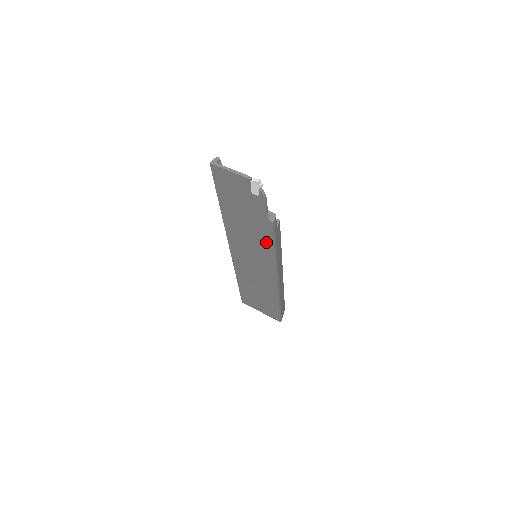
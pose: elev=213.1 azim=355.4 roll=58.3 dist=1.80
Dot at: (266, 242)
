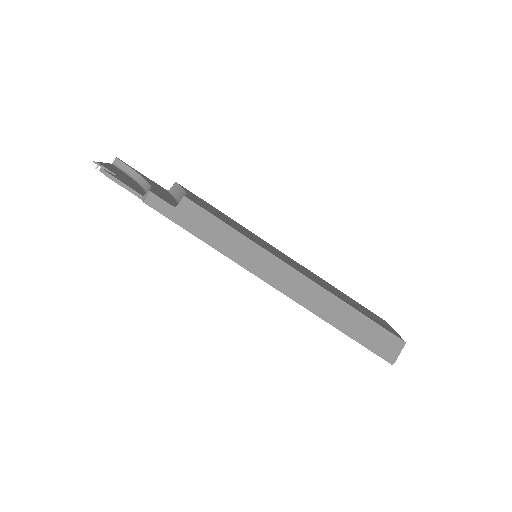
Dot at: occluded
